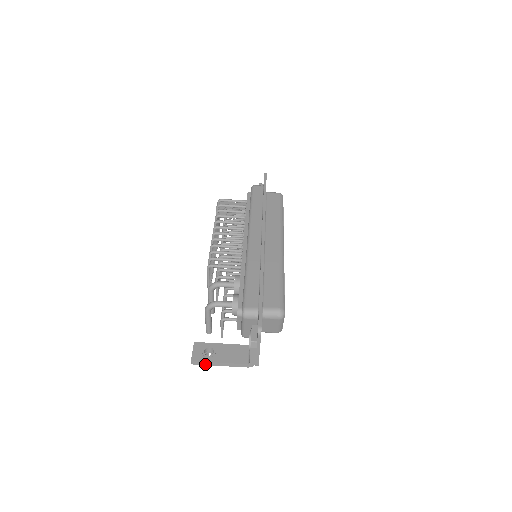
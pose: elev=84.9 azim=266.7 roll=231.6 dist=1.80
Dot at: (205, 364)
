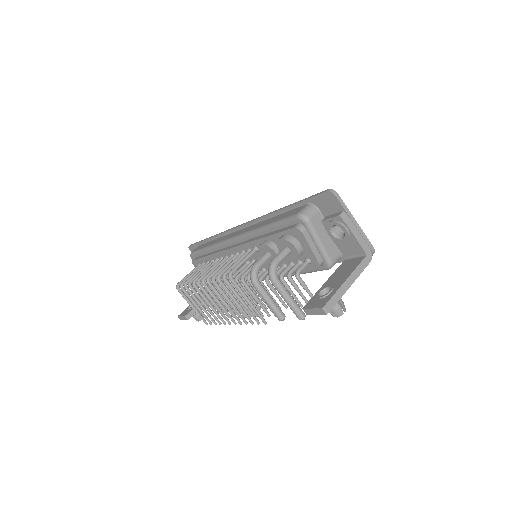
Dot at: (337, 299)
